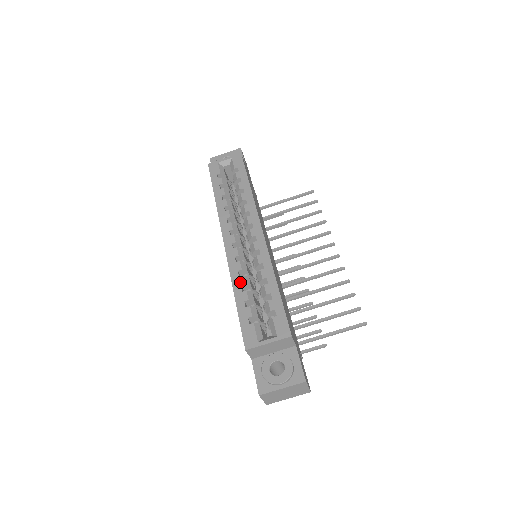
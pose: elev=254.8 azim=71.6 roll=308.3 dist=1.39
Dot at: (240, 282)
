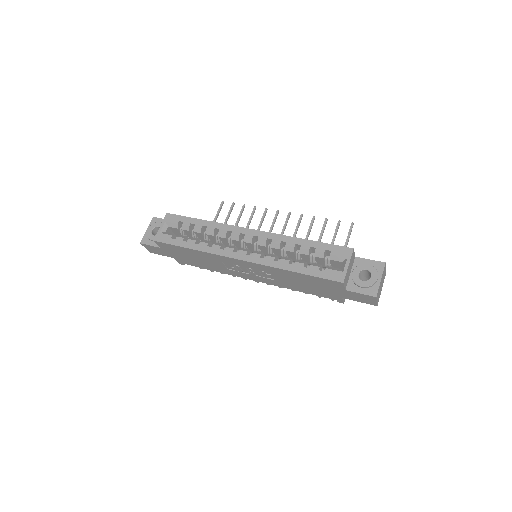
Dot at: (285, 263)
